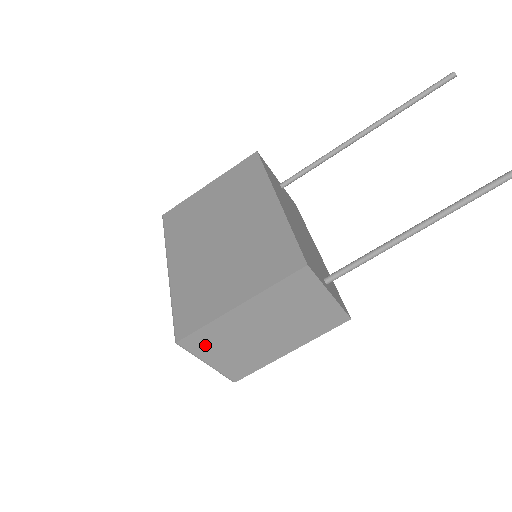
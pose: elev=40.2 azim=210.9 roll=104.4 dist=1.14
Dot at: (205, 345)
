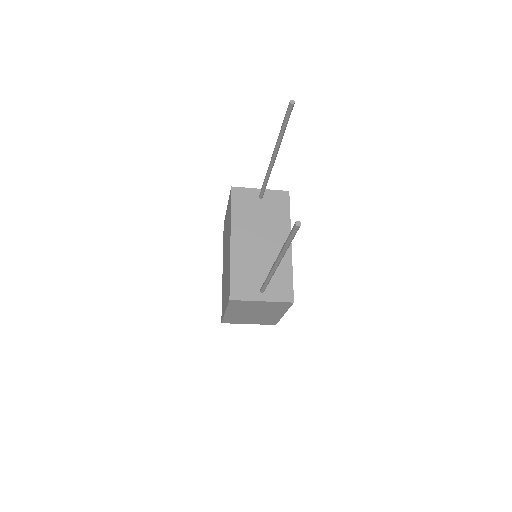
Dot at: (235, 321)
